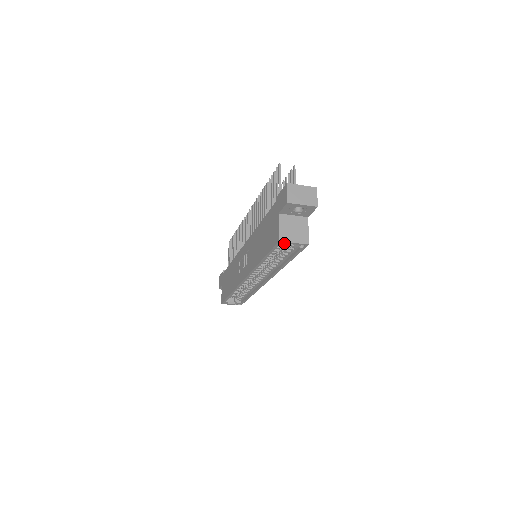
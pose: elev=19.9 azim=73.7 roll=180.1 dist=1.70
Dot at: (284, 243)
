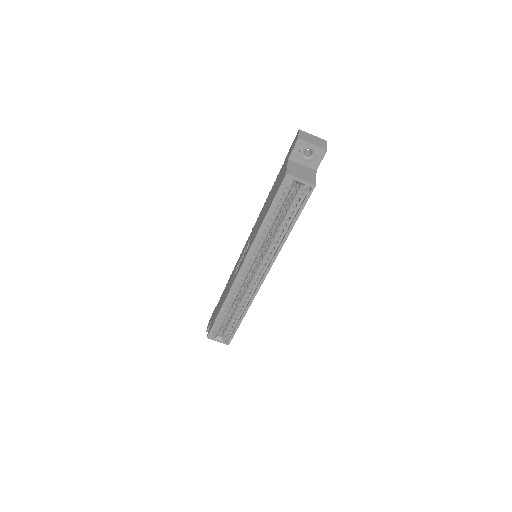
Dot at: (291, 179)
